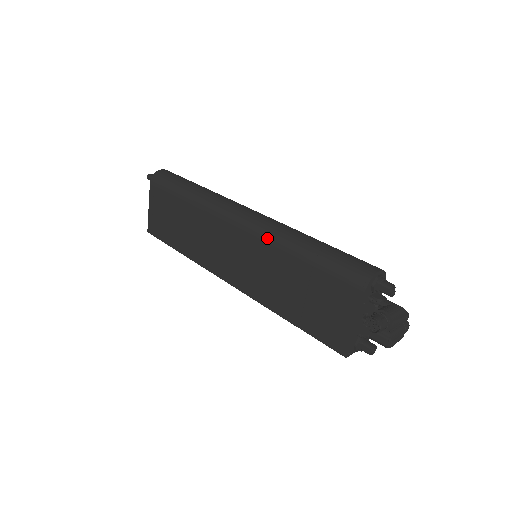
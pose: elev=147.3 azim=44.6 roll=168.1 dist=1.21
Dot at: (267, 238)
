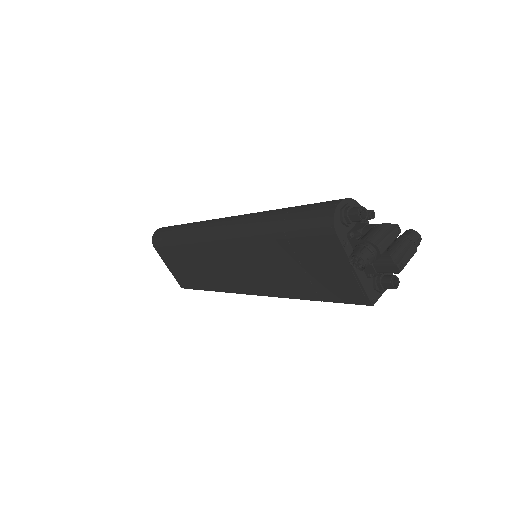
Dot at: (243, 236)
